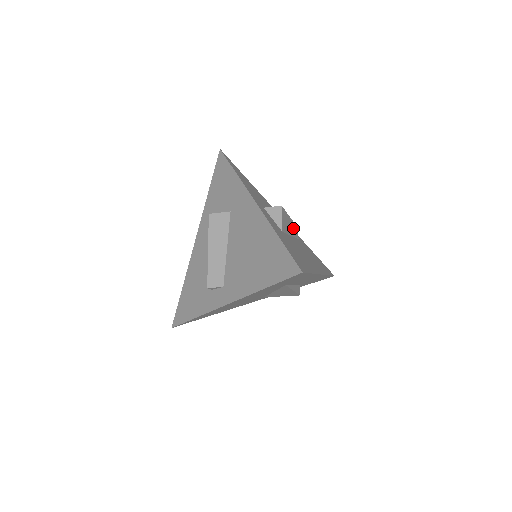
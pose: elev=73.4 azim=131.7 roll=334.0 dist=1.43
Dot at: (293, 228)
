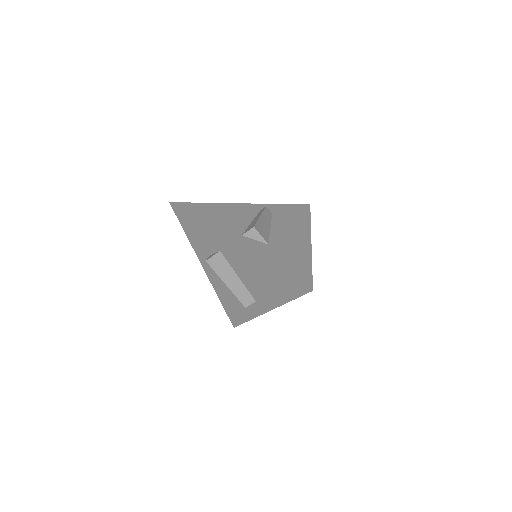
Dot at: (266, 217)
